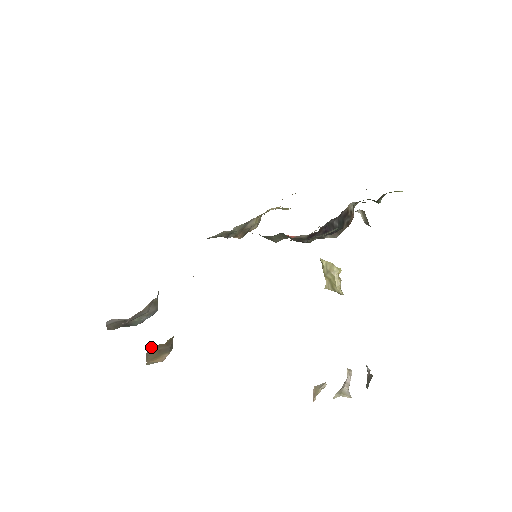
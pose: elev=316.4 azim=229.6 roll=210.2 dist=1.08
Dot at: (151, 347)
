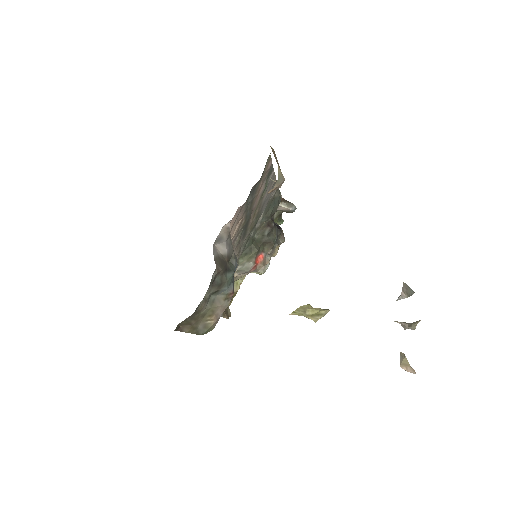
Dot at: occluded
